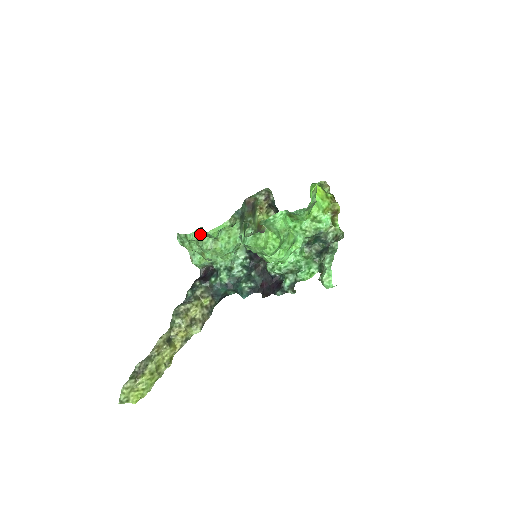
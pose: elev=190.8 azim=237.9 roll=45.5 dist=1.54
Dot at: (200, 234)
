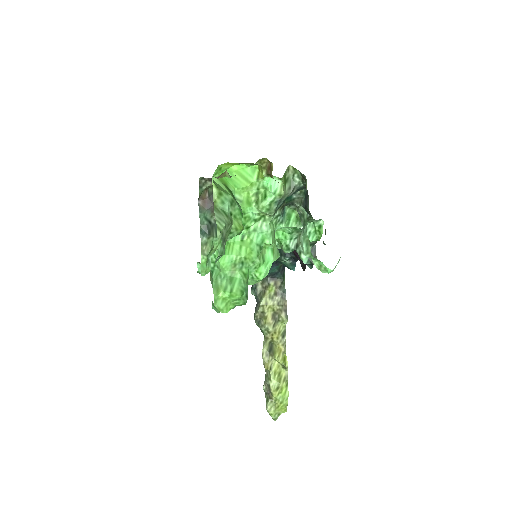
Dot at: occluded
